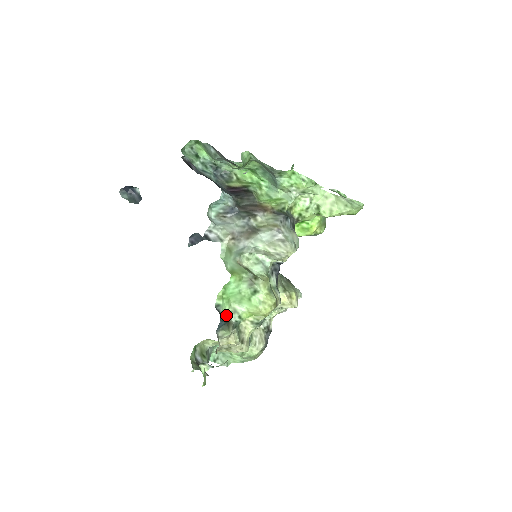
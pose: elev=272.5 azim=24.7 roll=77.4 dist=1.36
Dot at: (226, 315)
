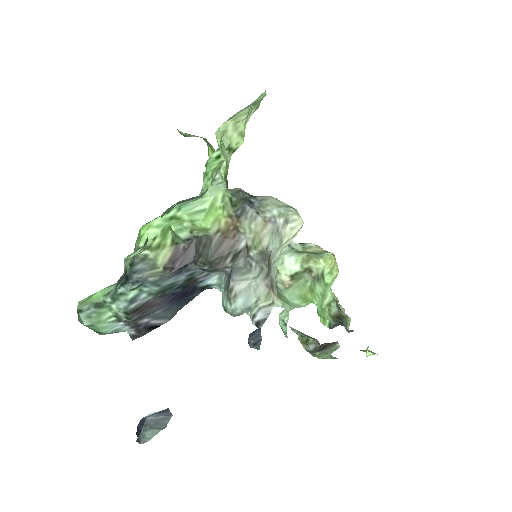
Dot at: (332, 317)
